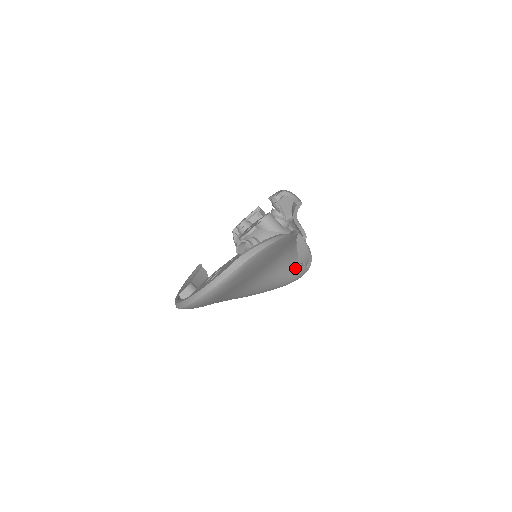
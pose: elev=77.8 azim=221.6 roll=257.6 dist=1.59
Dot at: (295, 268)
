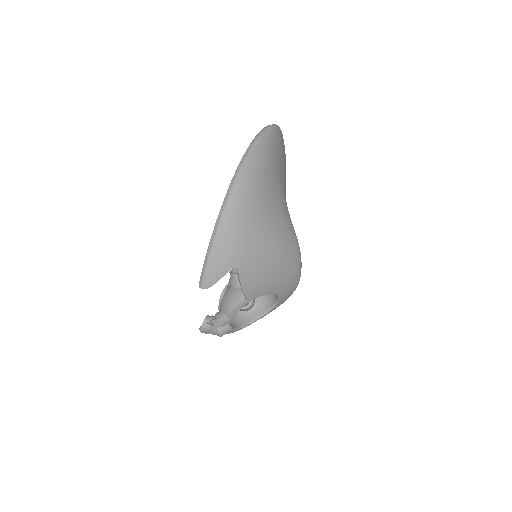
Dot at: occluded
